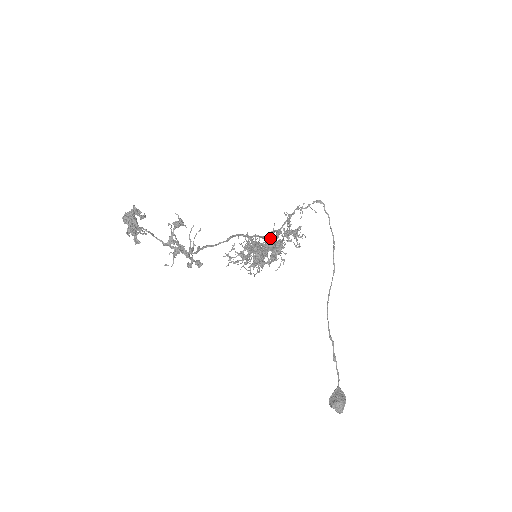
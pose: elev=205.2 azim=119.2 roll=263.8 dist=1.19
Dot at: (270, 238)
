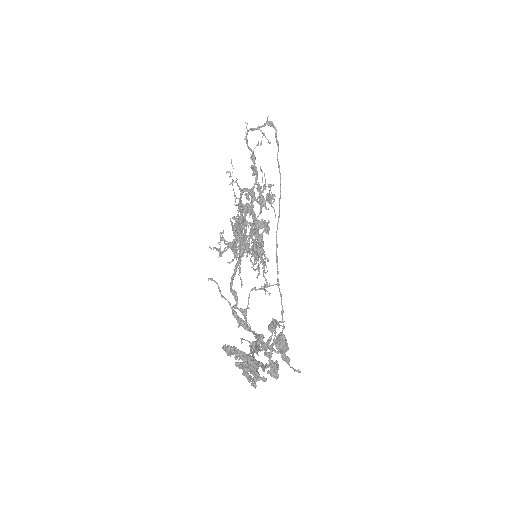
Dot at: (248, 208)
